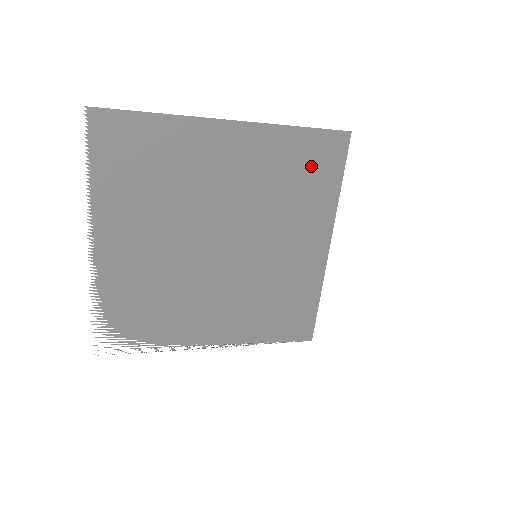
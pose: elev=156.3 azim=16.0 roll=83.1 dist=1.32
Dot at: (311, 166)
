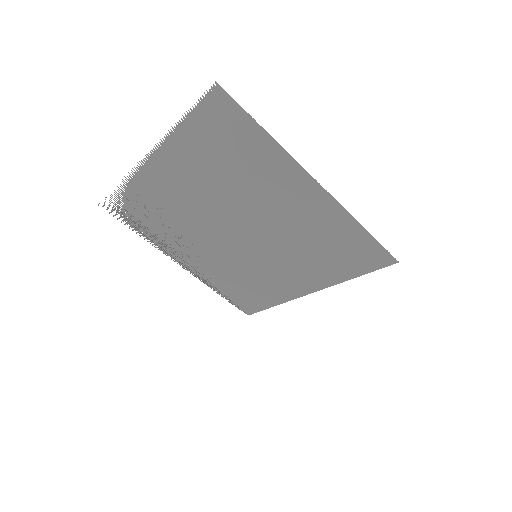
Dot at: (347, 252)
